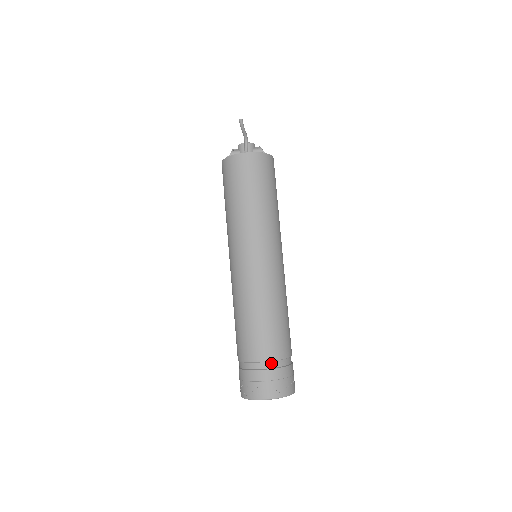
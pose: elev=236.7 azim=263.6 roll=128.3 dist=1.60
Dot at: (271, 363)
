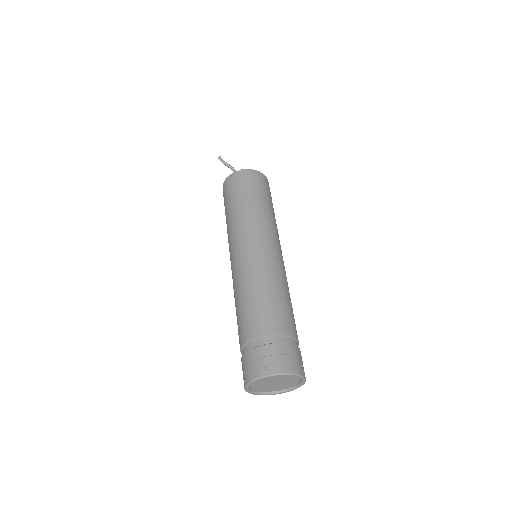
Dot at: (252, 343)
